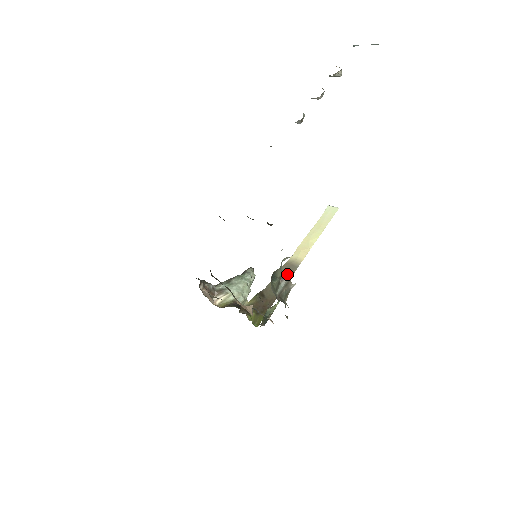
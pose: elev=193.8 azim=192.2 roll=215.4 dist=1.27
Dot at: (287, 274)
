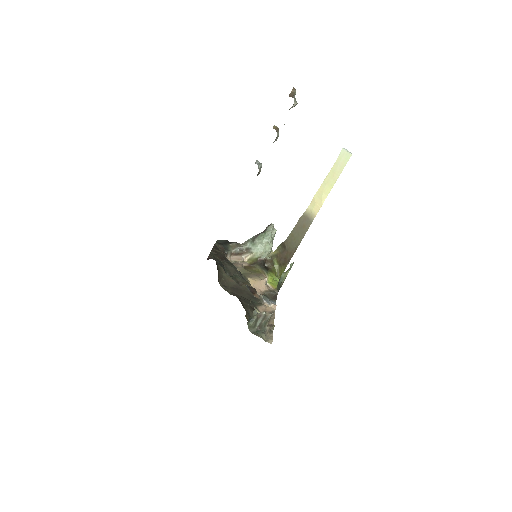
Dot at: (263, 312)
